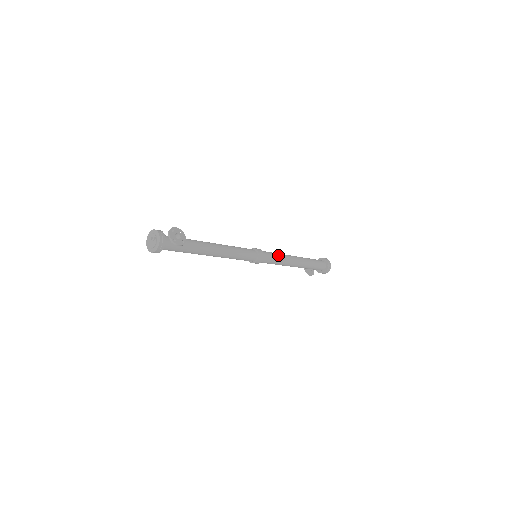
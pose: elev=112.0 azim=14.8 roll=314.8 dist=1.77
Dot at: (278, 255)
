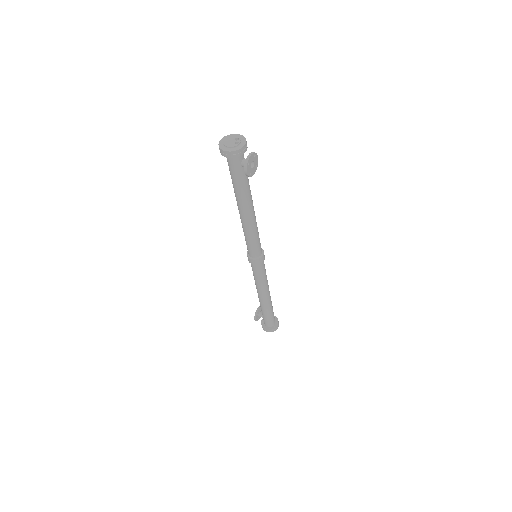
Dot at: (266, 276)
